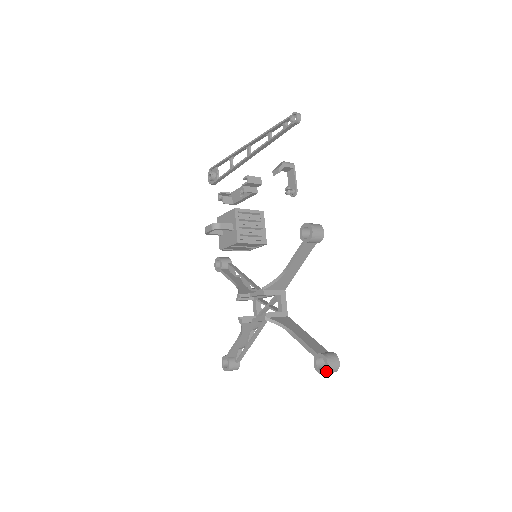
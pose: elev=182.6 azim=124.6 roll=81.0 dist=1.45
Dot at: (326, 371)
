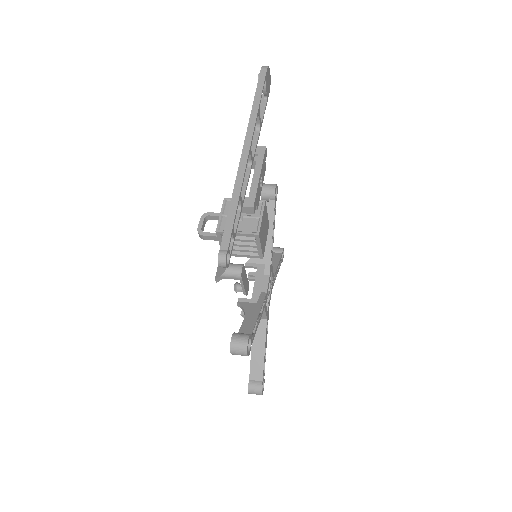
Dot at: occluded
